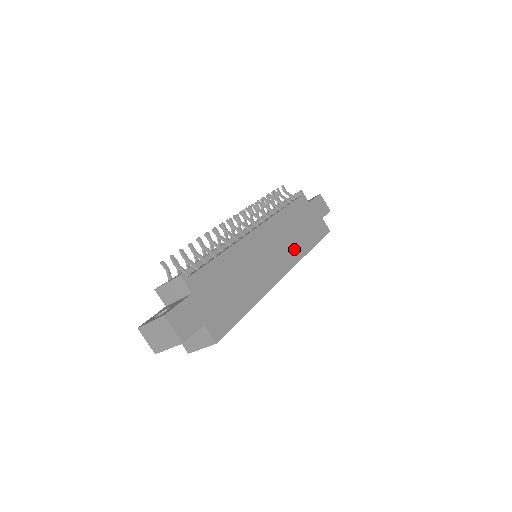
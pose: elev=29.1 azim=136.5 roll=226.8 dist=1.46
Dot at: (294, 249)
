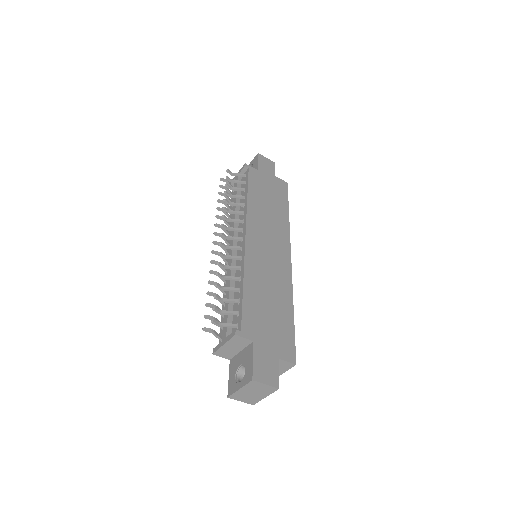
Dot at: (279, 227)
